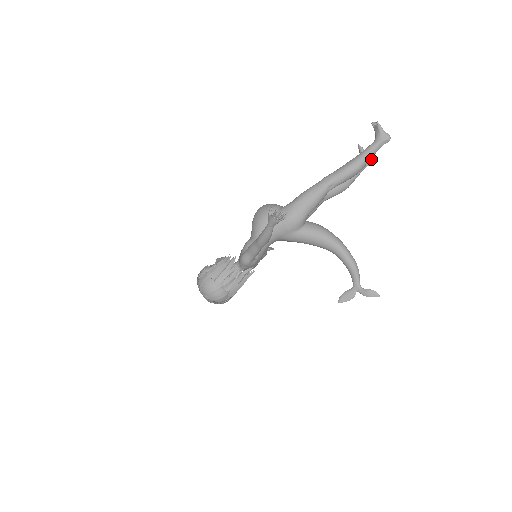
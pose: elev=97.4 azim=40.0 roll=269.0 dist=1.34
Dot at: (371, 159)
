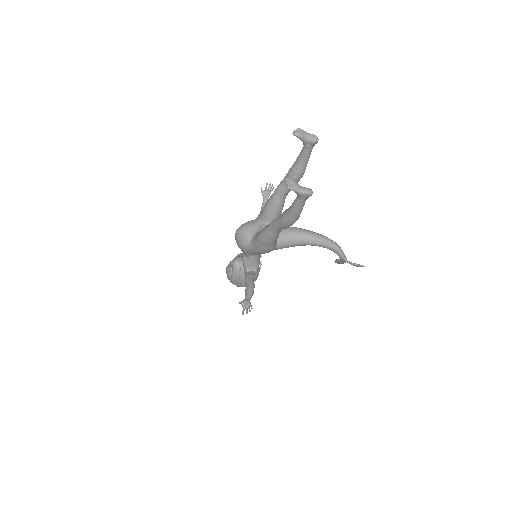
Dot at: (314, 140)
